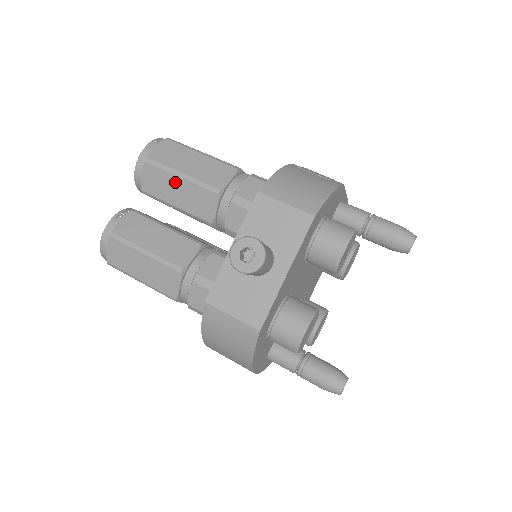
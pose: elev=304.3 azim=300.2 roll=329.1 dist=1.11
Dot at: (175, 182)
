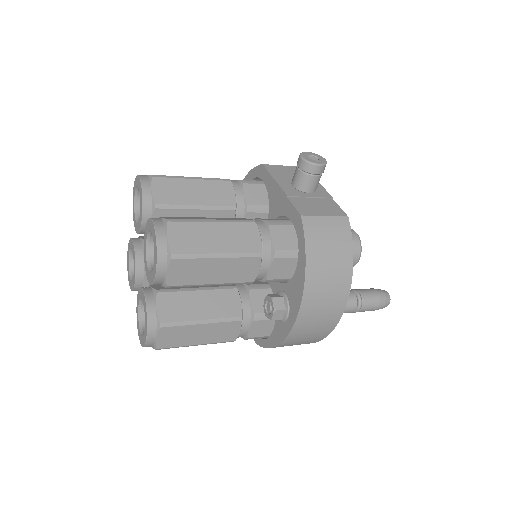
Dot at: (189, 184)
